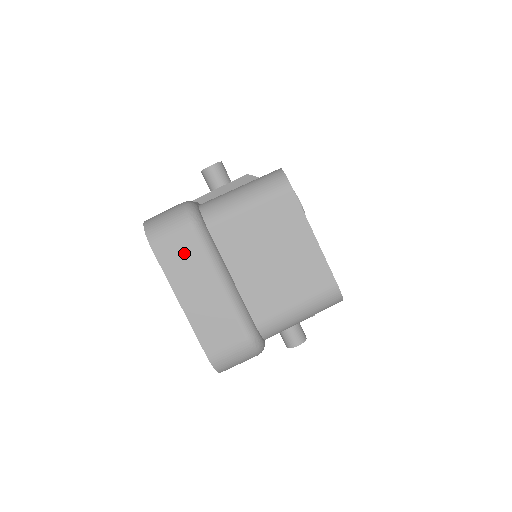
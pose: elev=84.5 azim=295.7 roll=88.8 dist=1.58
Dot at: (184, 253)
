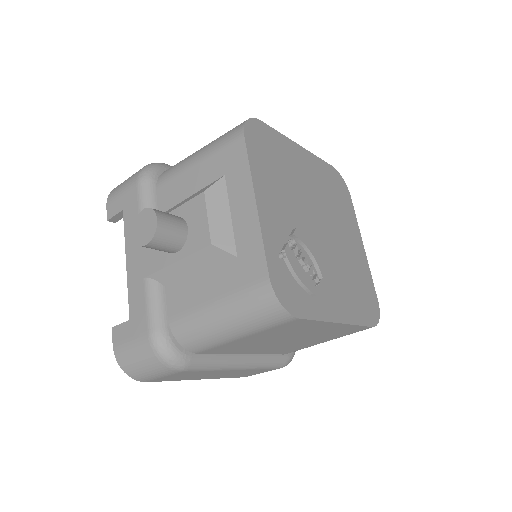
Dot at: (184, 375)
